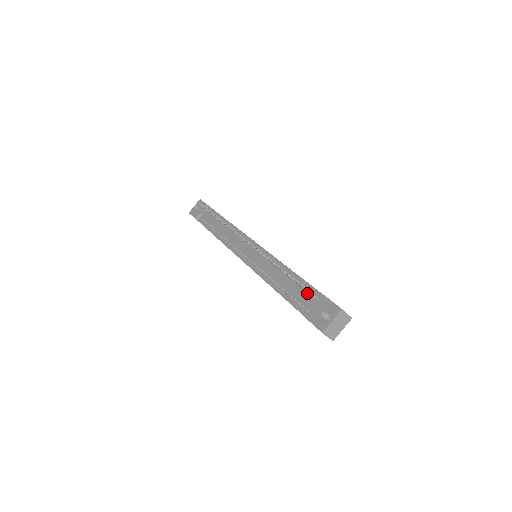
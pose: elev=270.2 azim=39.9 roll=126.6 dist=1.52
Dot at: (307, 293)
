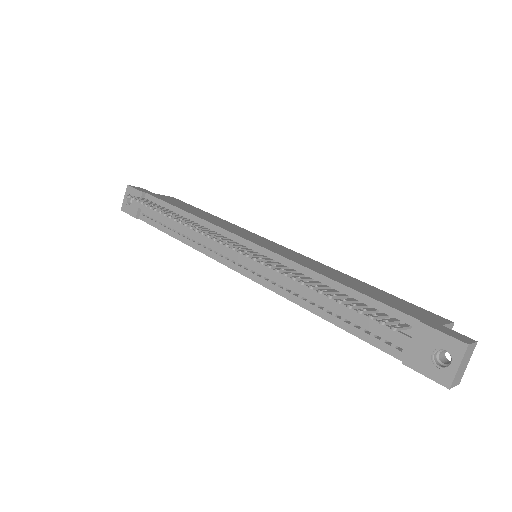
Dot at: occluded
